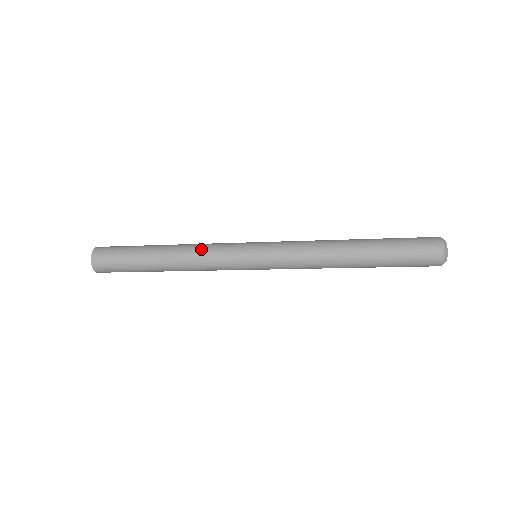
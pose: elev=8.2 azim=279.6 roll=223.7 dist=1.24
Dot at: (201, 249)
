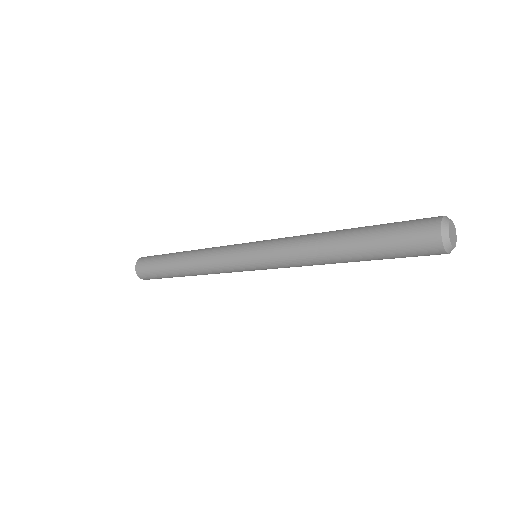
Dot at: (207, 252)
